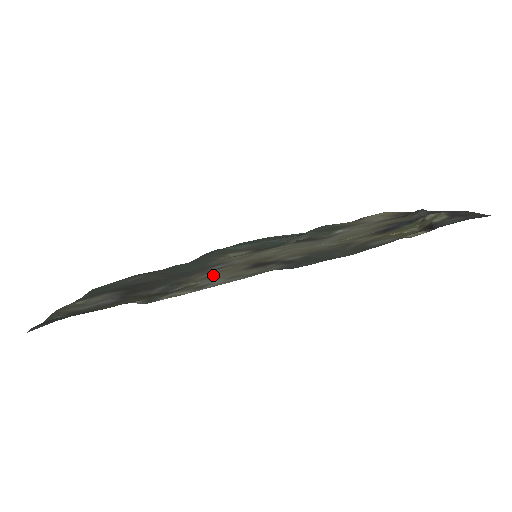
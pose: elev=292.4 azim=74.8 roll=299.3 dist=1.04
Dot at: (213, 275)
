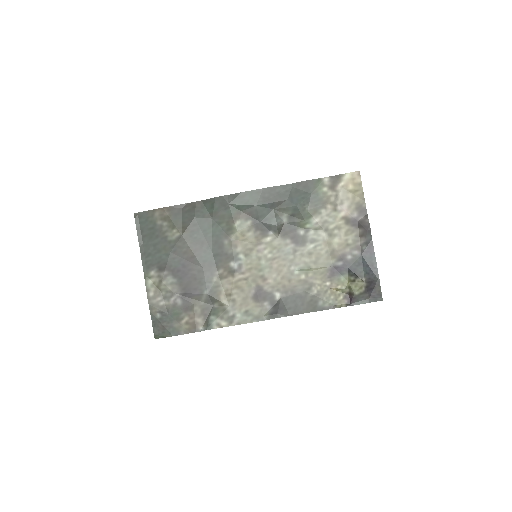
Dot at: (234, 294)
